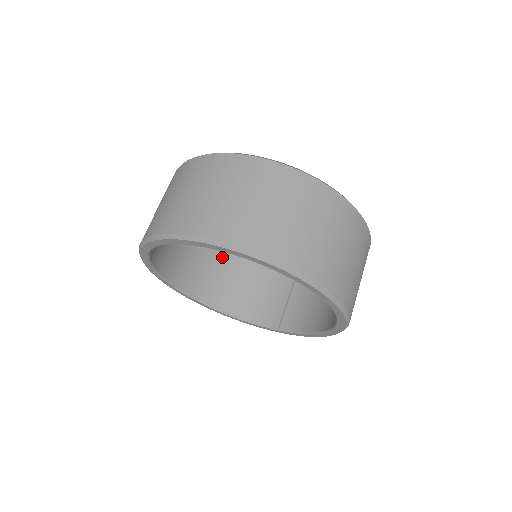
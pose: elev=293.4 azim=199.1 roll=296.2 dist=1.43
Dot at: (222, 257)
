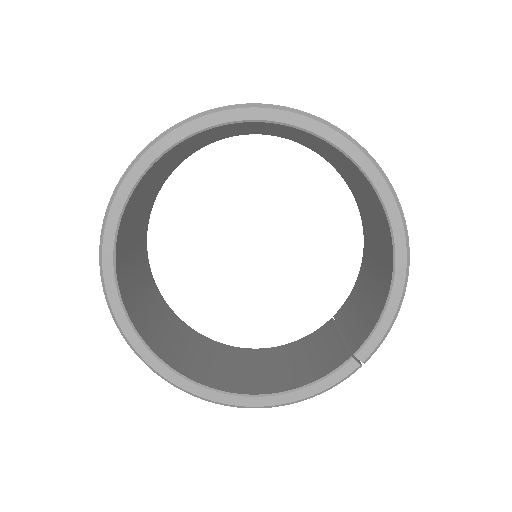
Dot at: (234, 358)
